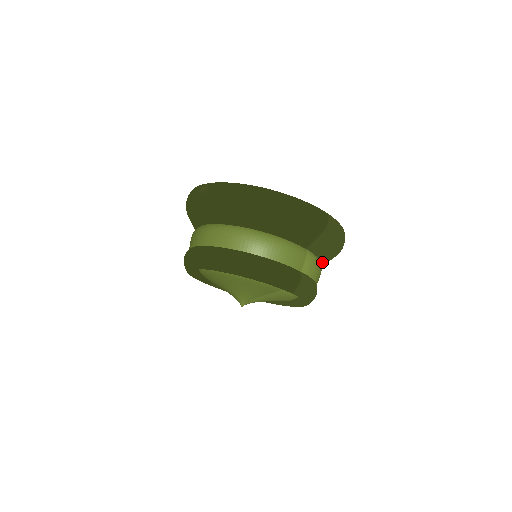
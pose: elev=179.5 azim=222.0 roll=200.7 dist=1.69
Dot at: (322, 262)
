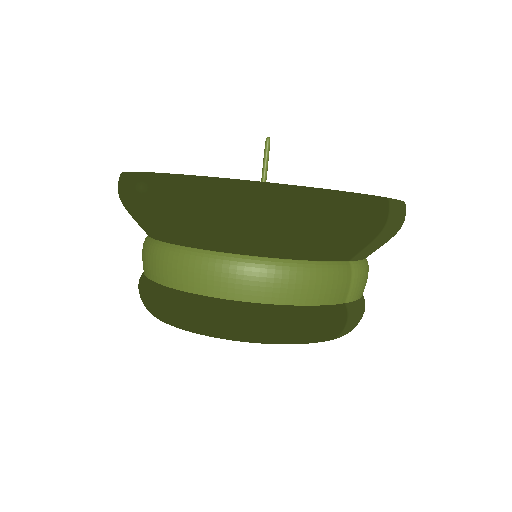
Dot at: occluded
